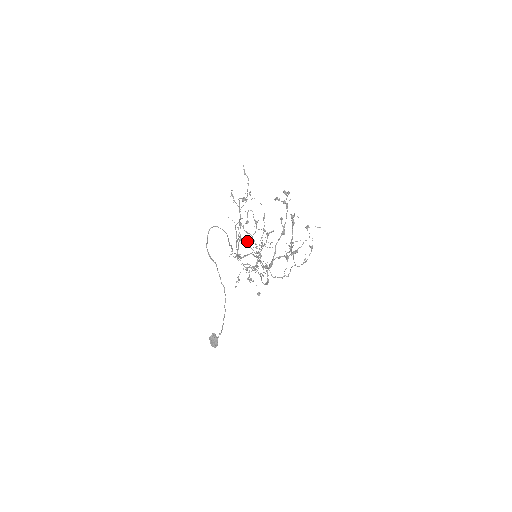
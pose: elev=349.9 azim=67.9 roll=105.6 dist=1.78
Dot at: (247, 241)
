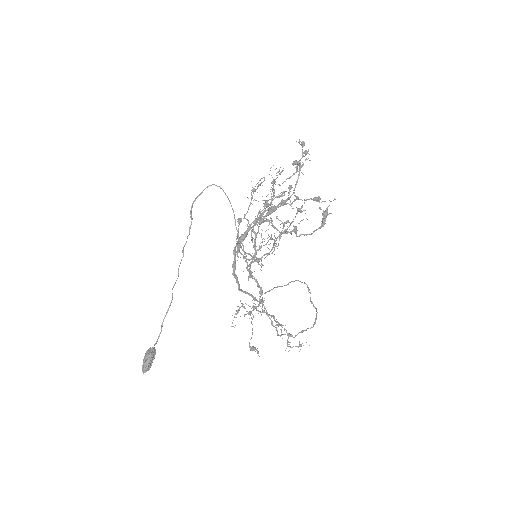
Dot at: (244, 215)
